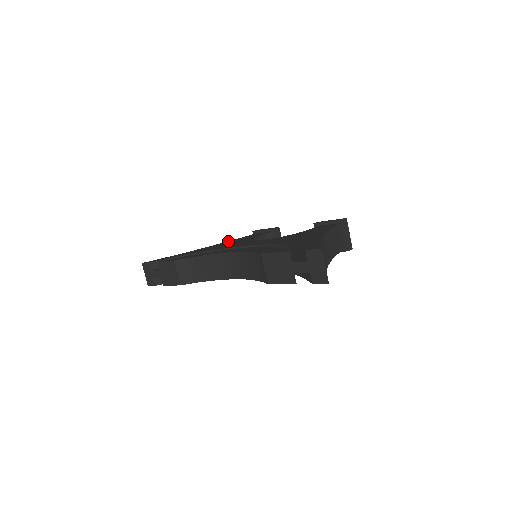
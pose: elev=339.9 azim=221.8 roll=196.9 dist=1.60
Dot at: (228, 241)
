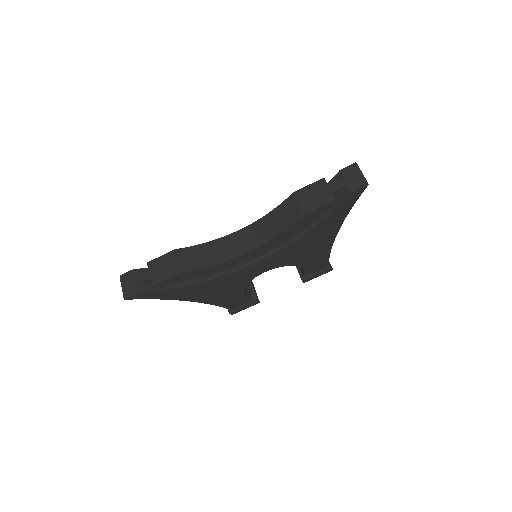
Dot at: occluded
